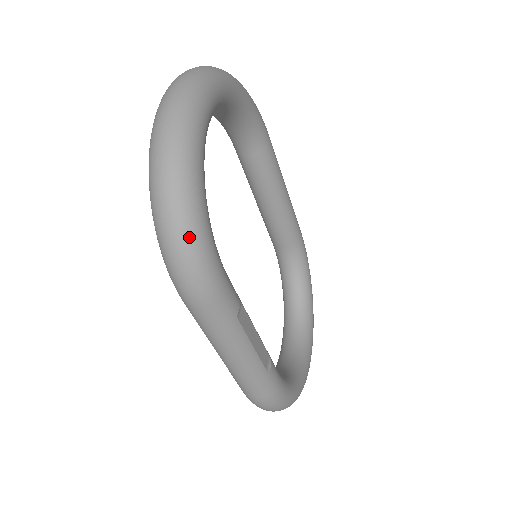
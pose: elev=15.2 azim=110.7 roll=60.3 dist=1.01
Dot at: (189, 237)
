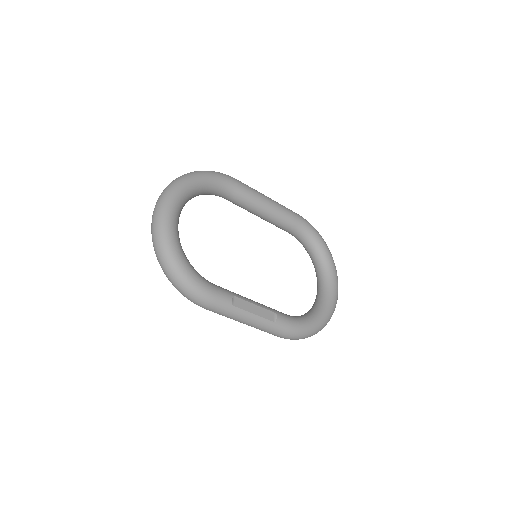
Dot at: (183, 283)
